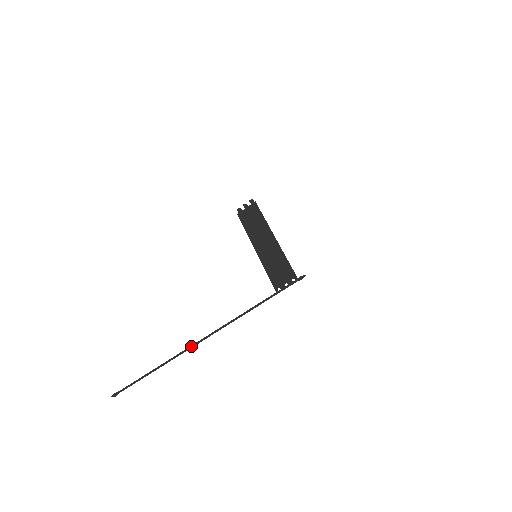
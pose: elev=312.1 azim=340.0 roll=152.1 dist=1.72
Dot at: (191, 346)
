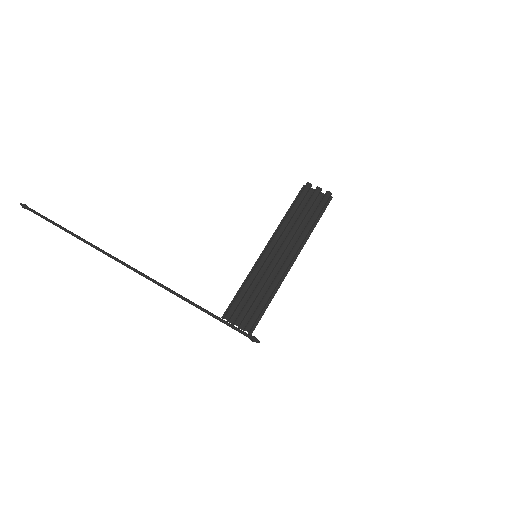
Dot at: (111, 256)
